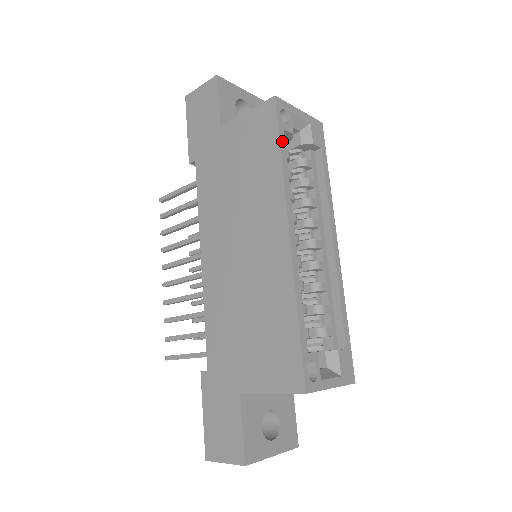
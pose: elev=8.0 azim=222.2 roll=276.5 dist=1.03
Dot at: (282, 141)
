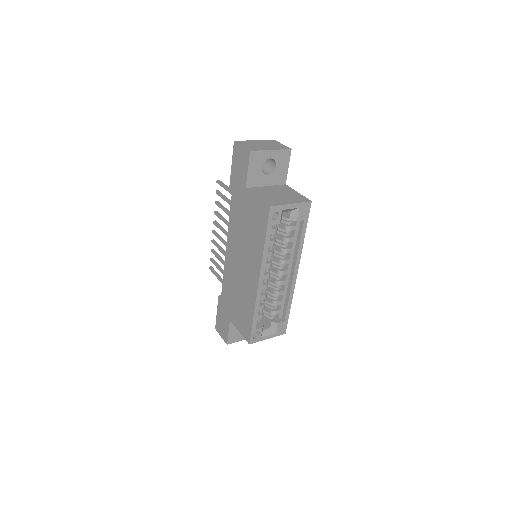
Dot at: (268, 233)
